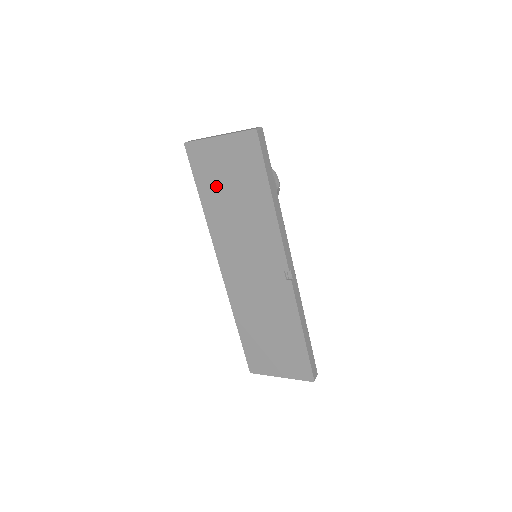
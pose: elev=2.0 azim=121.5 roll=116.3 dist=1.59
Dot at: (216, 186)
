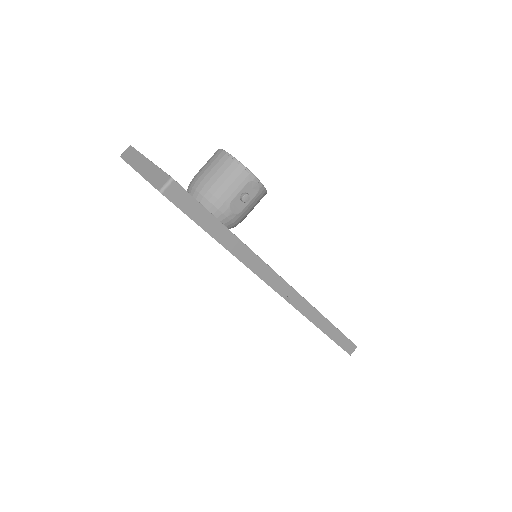
Dot at: occluded
